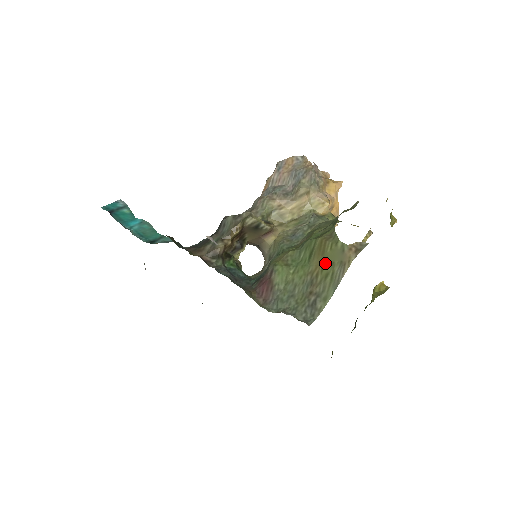
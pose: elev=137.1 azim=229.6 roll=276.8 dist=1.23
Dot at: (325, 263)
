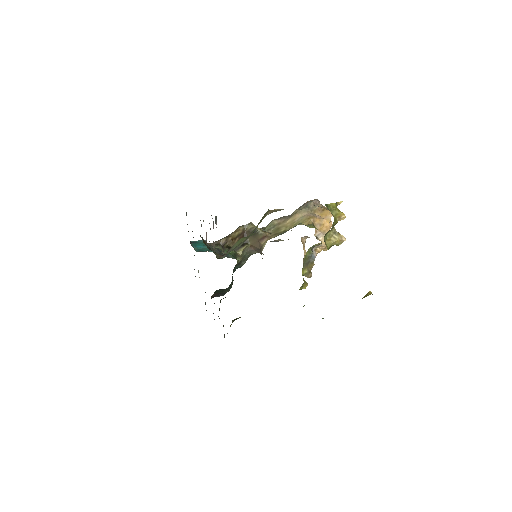
Dot at: occluded
